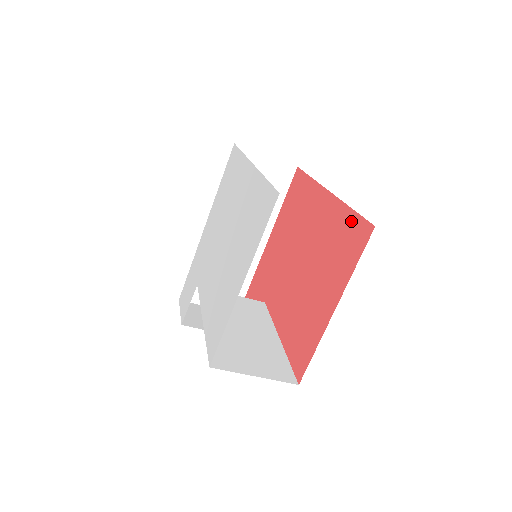
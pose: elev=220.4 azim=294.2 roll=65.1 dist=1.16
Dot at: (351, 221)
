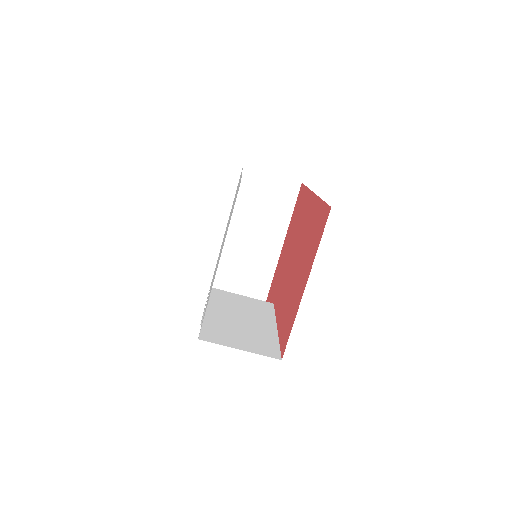
Dot at: (321, 210)
